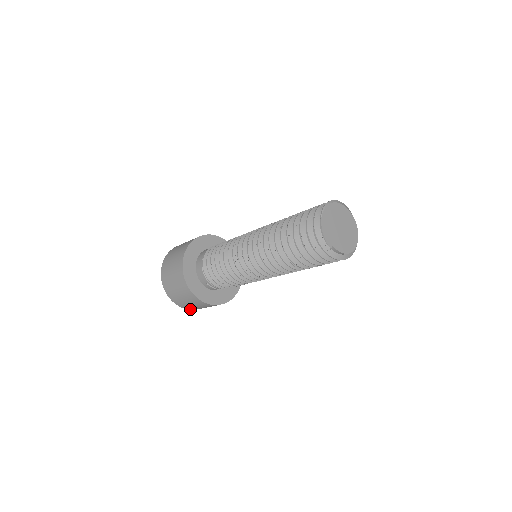
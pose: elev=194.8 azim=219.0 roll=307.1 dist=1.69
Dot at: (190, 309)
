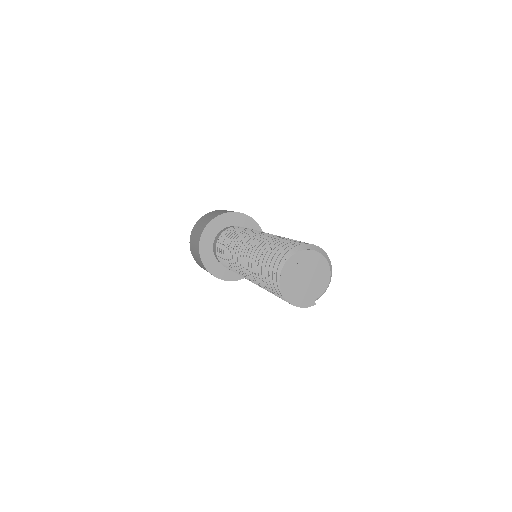
Dot at: occluded
